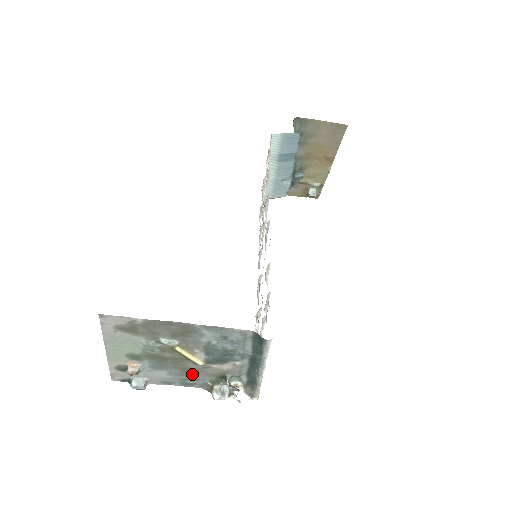
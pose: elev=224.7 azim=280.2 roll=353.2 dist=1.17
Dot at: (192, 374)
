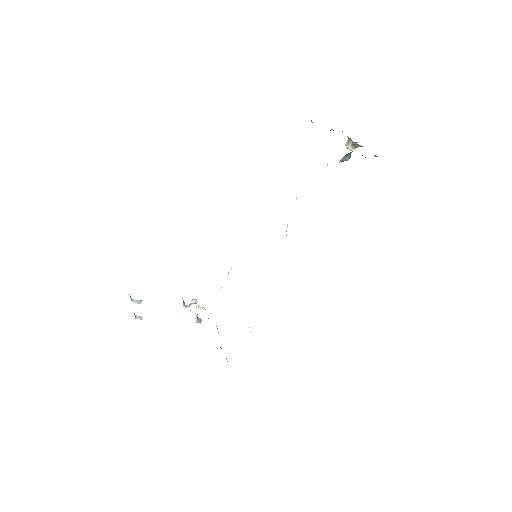
Dot at: occluded
